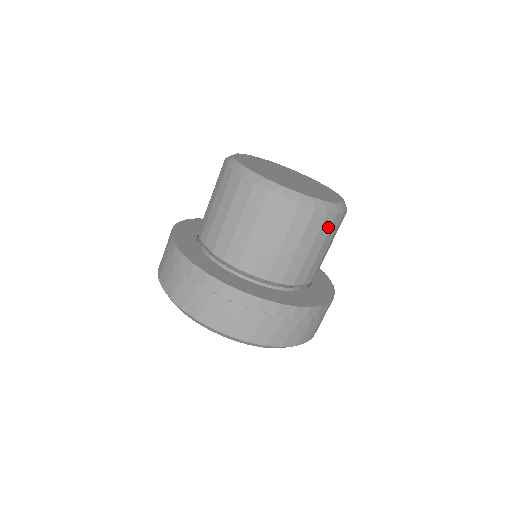
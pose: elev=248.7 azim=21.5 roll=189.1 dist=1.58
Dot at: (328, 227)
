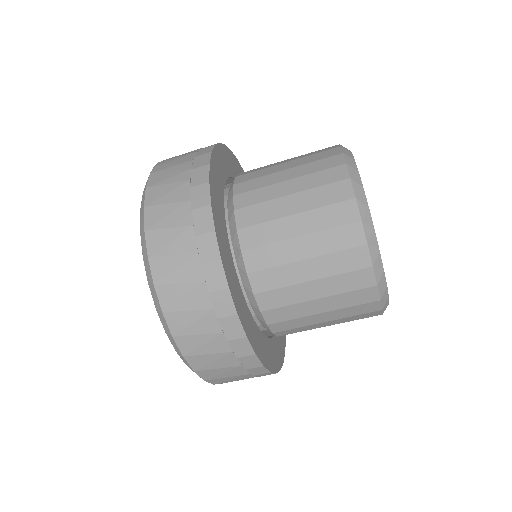
Dot at: (361, 317)
